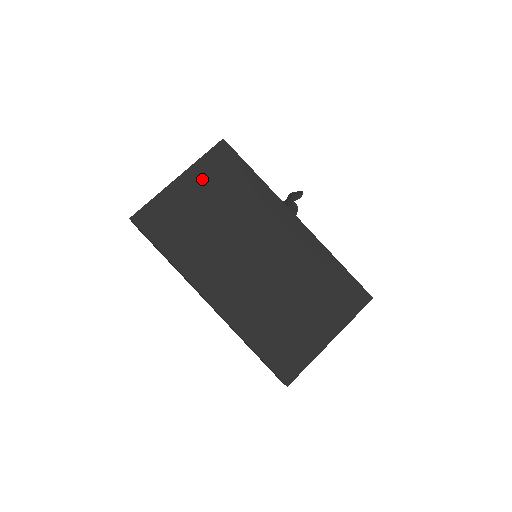
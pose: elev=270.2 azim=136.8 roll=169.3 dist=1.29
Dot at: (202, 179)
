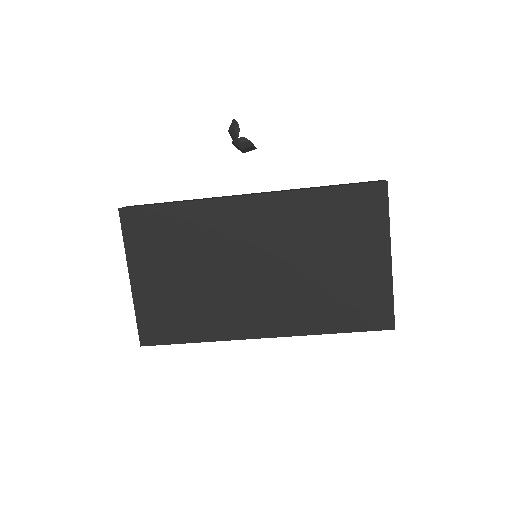
Dot at: (146, 259)
